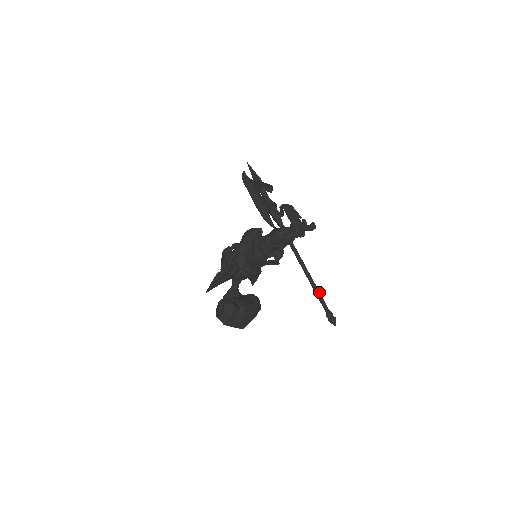
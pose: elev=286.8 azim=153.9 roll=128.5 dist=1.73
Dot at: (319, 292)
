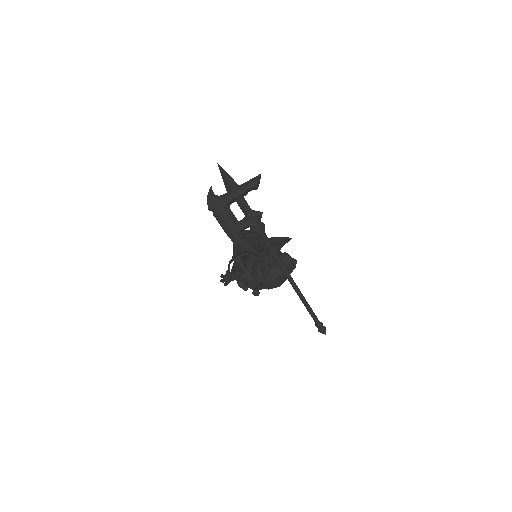
Dot at: (307, 307)
